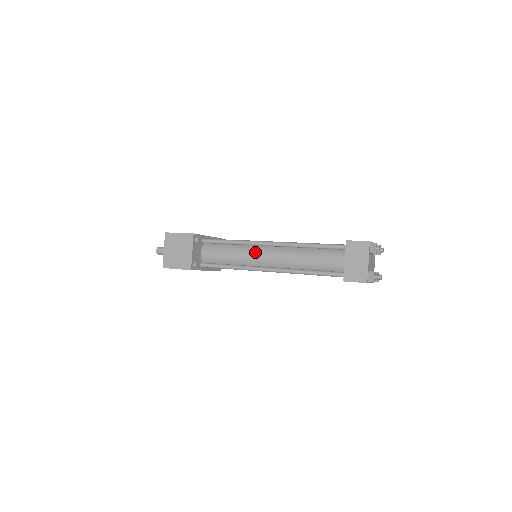
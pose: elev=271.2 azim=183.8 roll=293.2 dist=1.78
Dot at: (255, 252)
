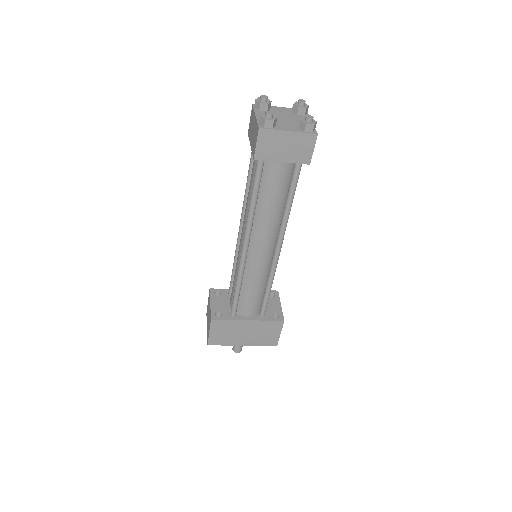
Dot at: occluded
